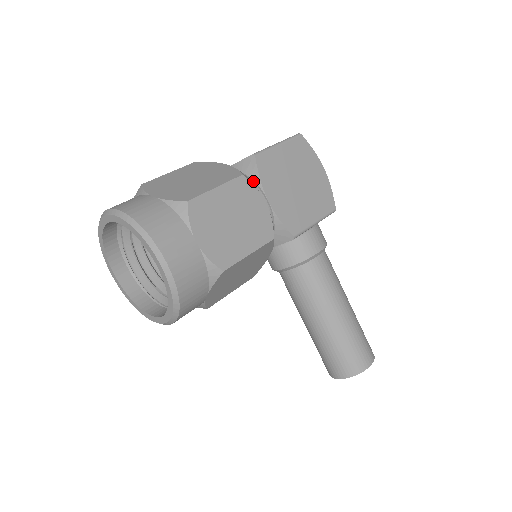
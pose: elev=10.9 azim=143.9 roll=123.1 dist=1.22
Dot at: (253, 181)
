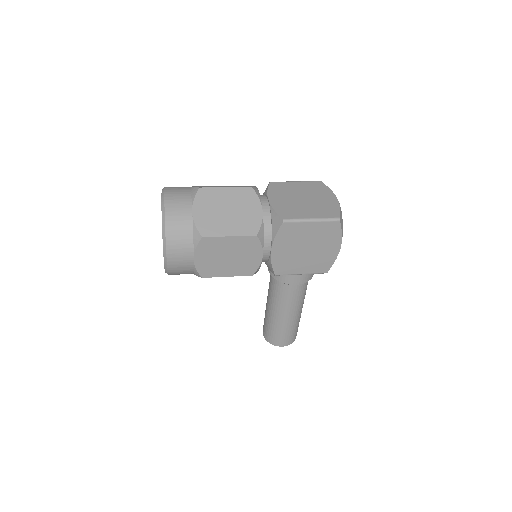
Dot at: (272, 232)
